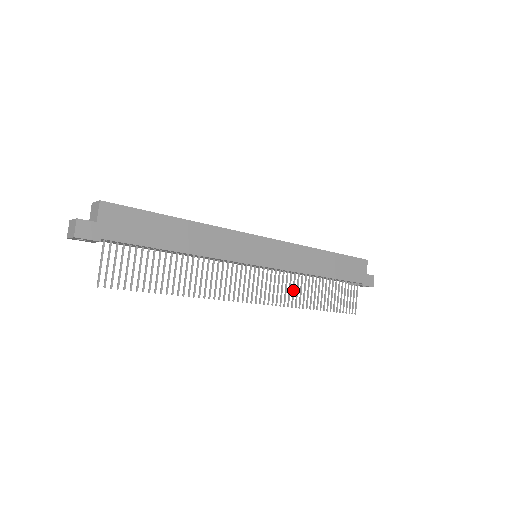
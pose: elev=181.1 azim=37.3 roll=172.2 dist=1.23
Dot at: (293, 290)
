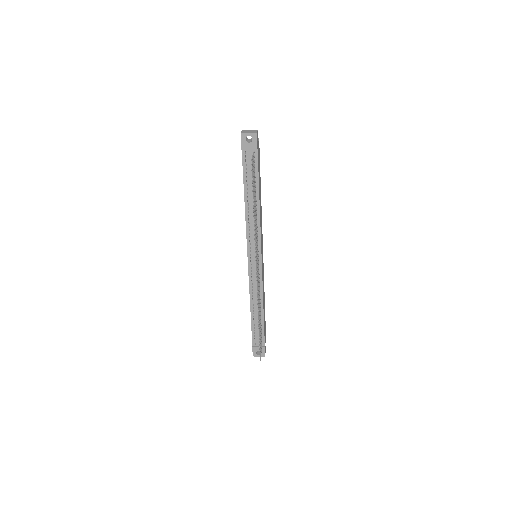
Dot at: occluded
